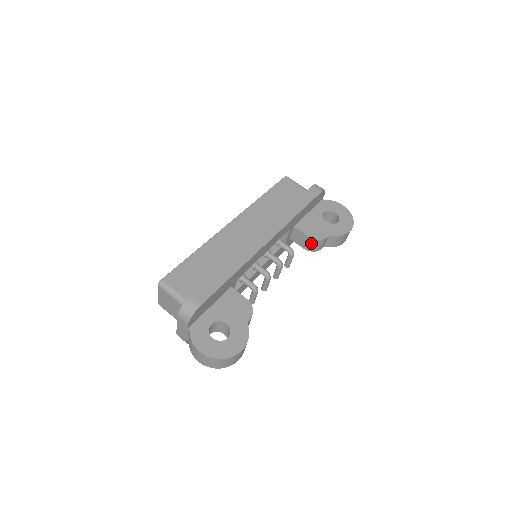
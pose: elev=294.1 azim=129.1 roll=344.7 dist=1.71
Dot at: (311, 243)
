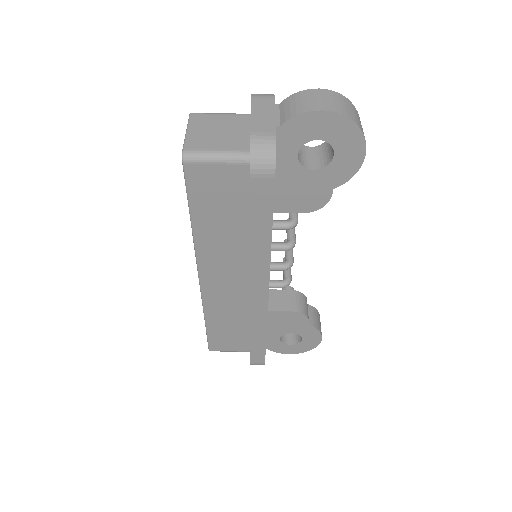
Dot at: occluded
